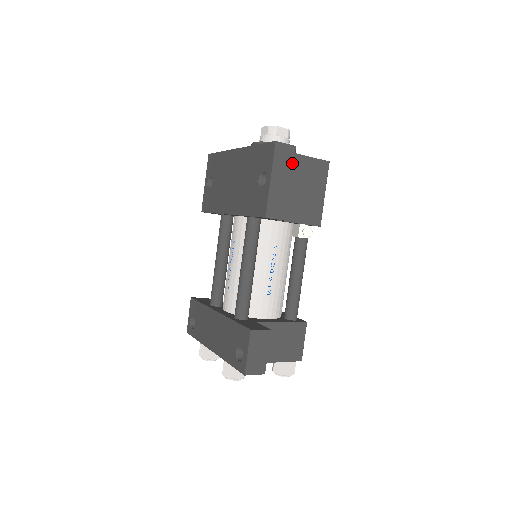
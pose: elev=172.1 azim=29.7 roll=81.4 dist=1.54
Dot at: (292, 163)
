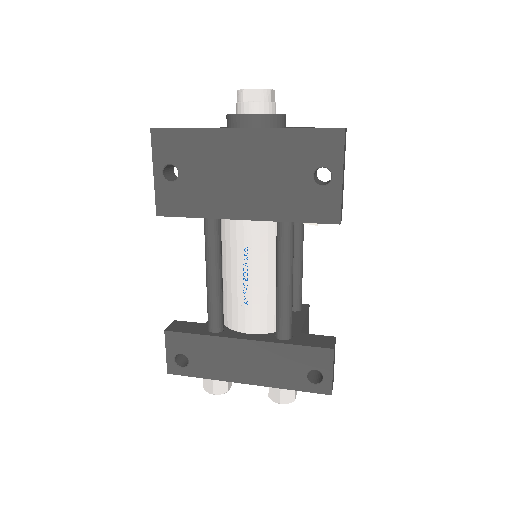
Dot at: (345, 150)
